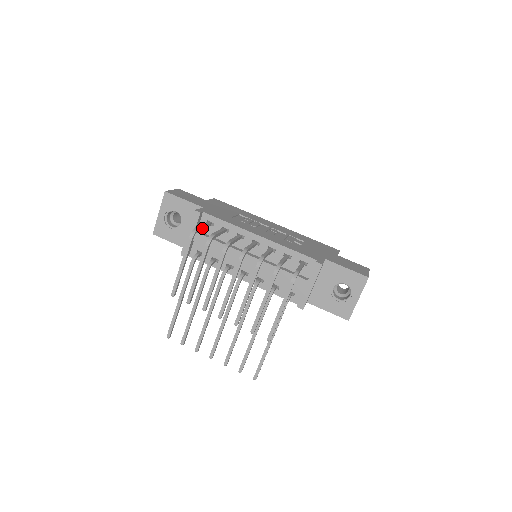
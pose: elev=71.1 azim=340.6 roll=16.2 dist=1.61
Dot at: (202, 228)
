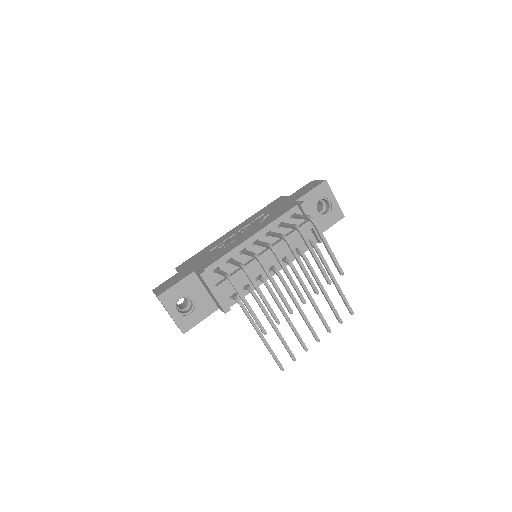
Dot at: occluded
